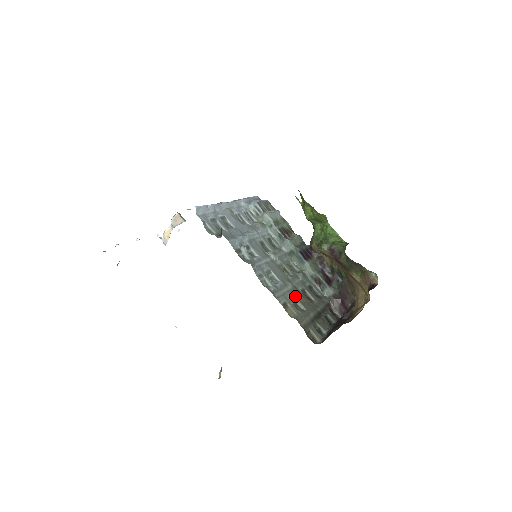
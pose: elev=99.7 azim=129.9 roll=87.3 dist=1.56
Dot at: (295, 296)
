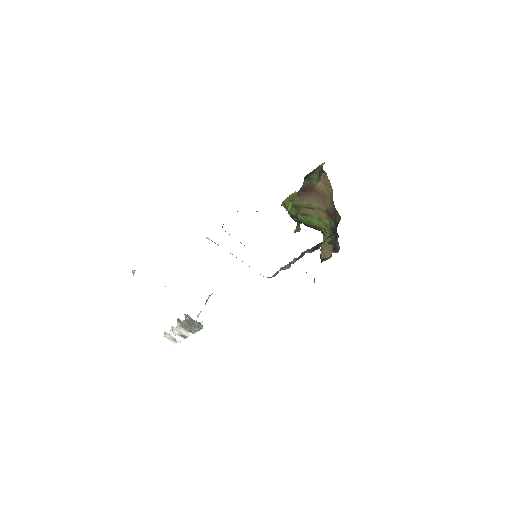
Dot at: occluded
